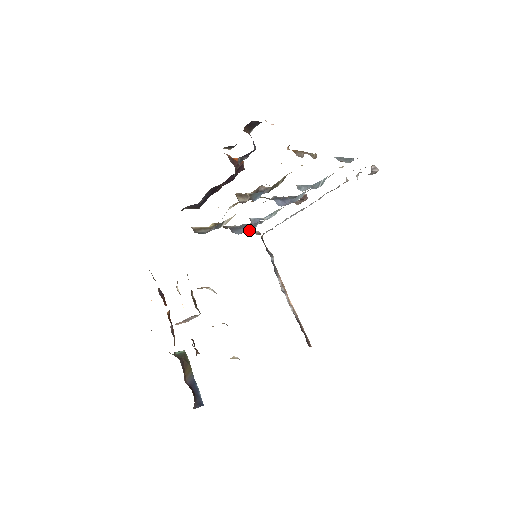
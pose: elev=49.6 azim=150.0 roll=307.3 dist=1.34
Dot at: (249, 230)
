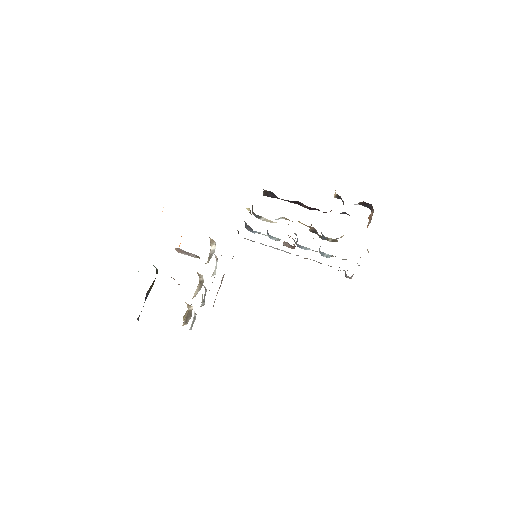
Dot at: (249, 230)
